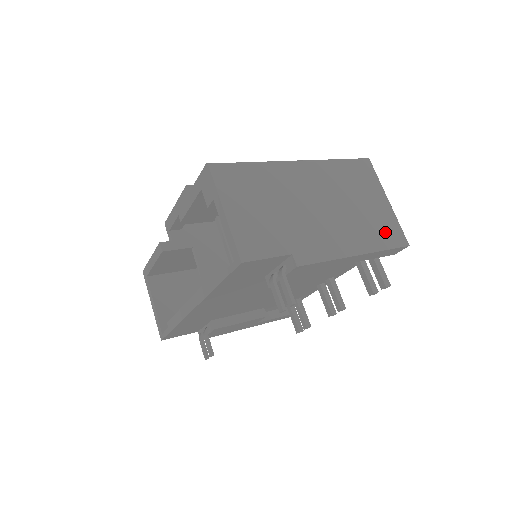
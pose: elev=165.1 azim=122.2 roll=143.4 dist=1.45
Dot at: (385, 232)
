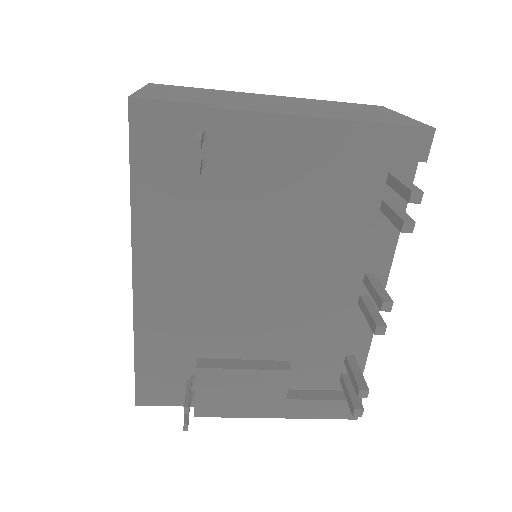
Dot at: (388, 120)
